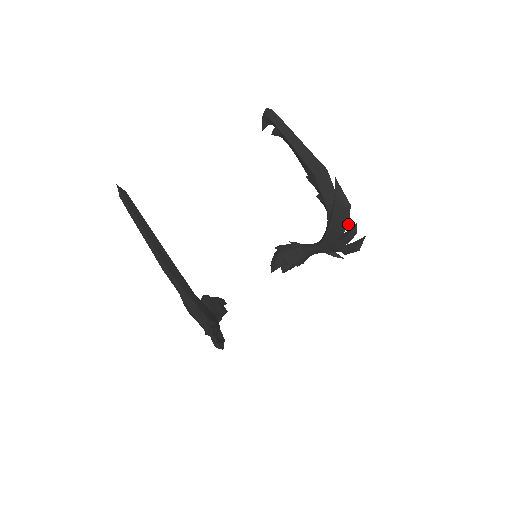
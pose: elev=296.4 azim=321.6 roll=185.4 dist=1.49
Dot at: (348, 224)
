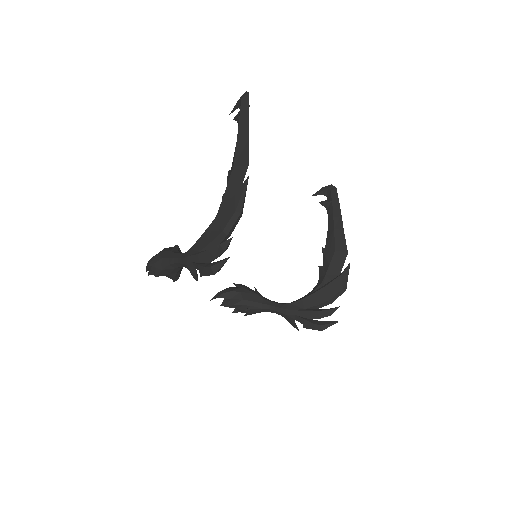
Dot at: (330, 303)
